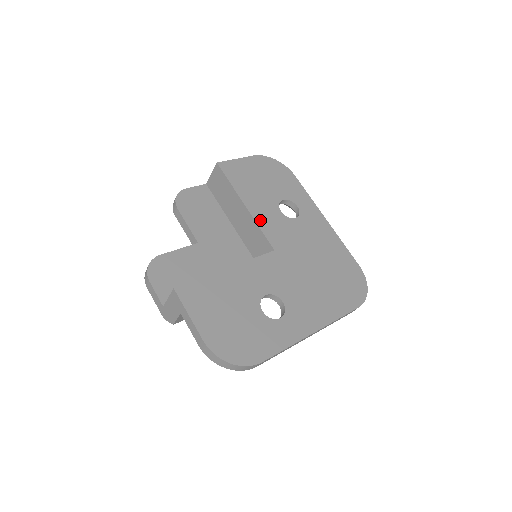
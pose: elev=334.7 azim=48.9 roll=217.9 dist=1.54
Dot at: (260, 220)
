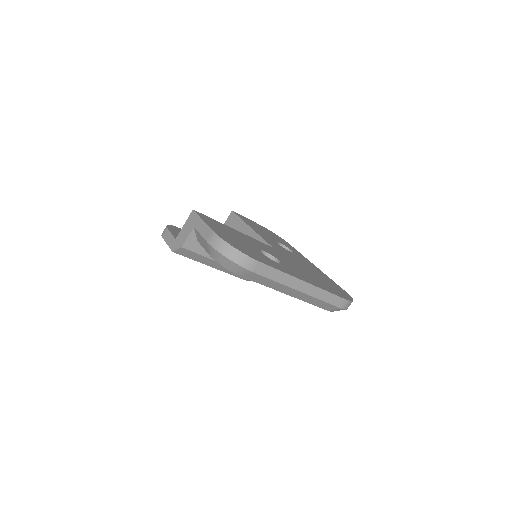
Dot at: (262, 236)
